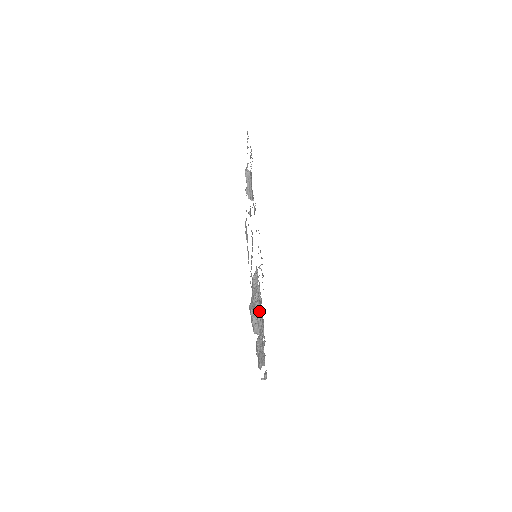
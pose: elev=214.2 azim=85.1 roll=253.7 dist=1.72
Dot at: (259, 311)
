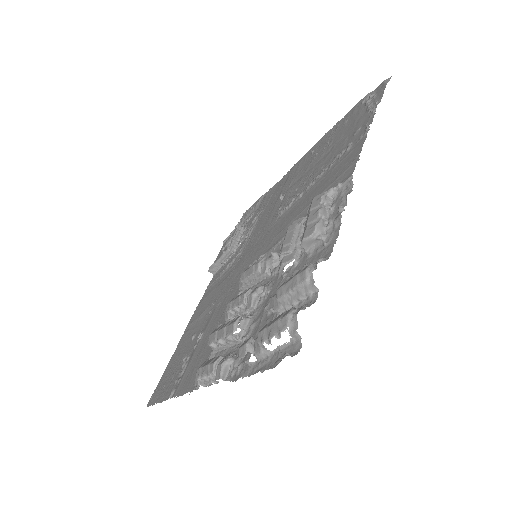
Dot at: (263, 290)
